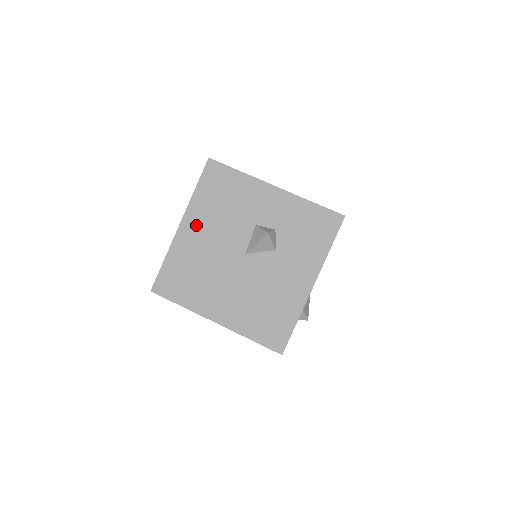
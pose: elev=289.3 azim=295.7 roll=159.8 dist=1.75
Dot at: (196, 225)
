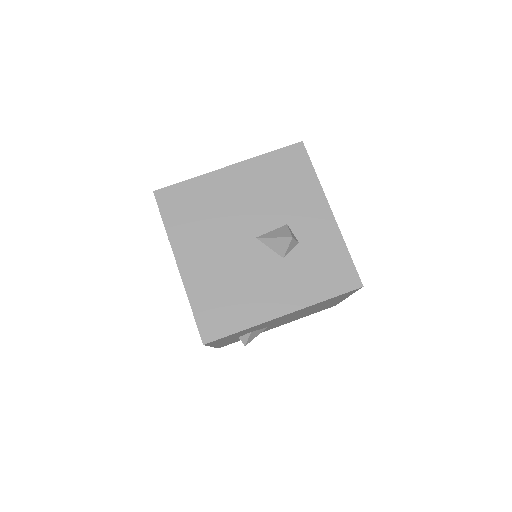
Dot at: (241, 179)
